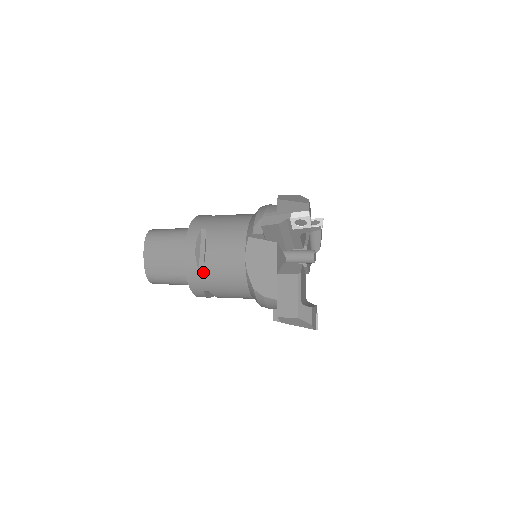
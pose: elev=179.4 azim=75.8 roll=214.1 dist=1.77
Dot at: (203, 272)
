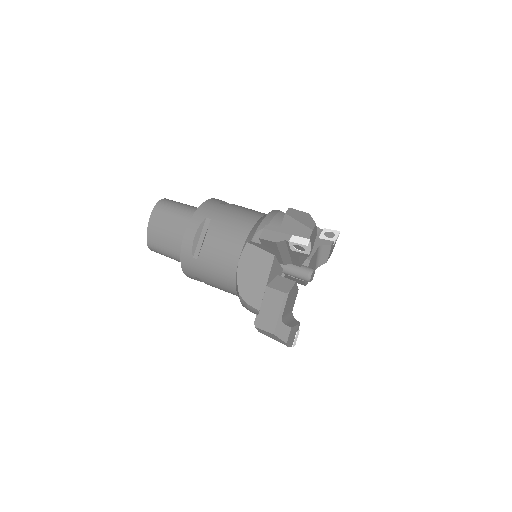
Dot at: (196, 261)
